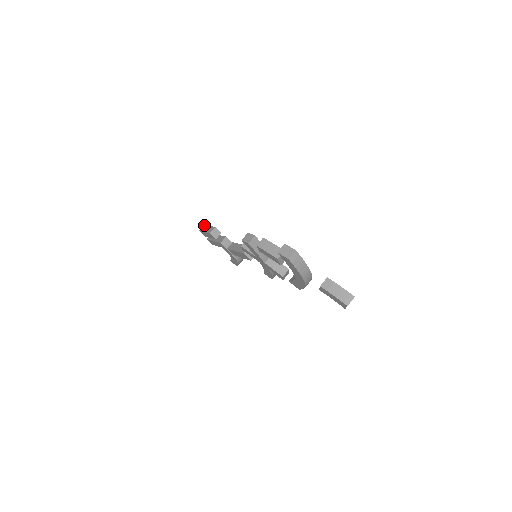
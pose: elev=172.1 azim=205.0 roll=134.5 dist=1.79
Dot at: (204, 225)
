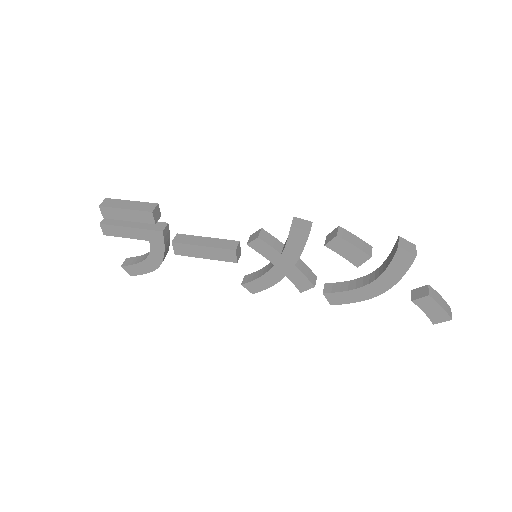
Dot at: (108, 198)
